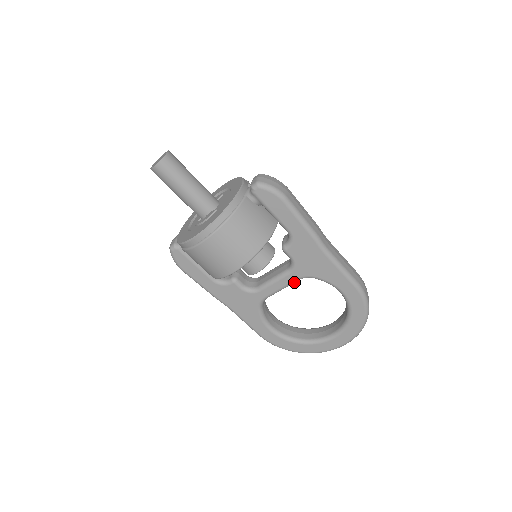
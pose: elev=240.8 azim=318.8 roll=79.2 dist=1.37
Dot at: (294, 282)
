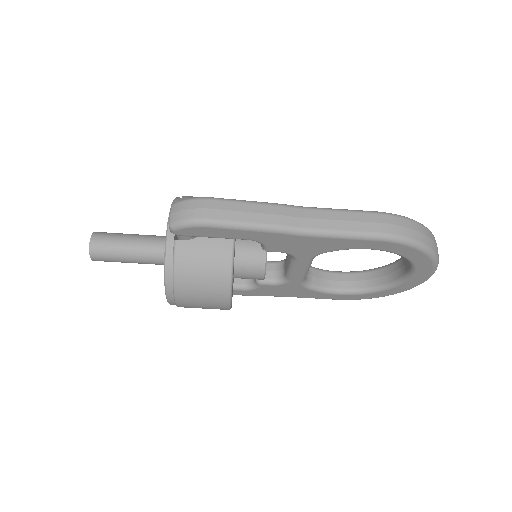
Dot at: (311, 262)
